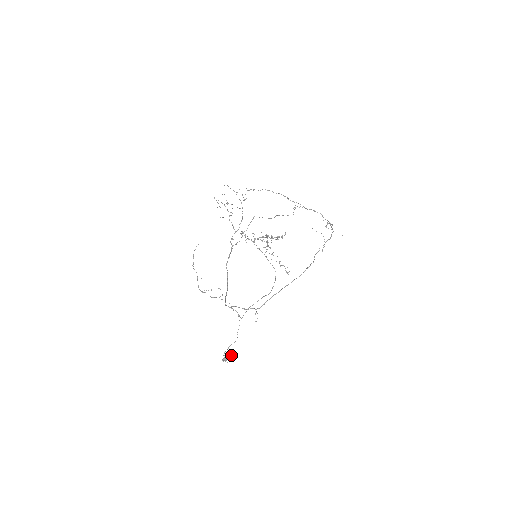
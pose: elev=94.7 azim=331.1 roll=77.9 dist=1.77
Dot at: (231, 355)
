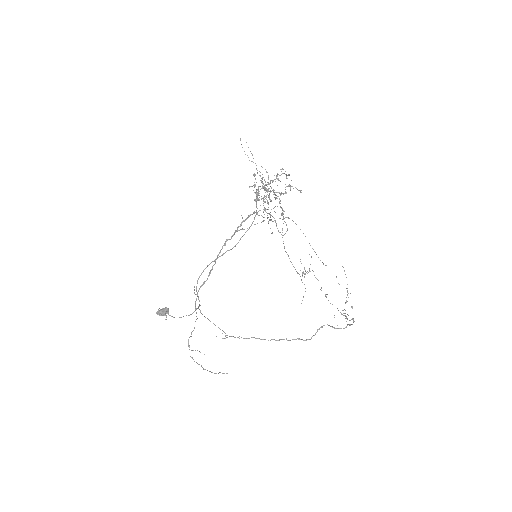
Dot at: (168, 312)
